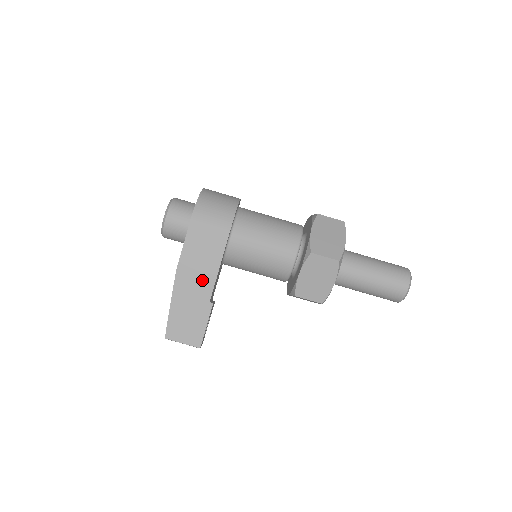
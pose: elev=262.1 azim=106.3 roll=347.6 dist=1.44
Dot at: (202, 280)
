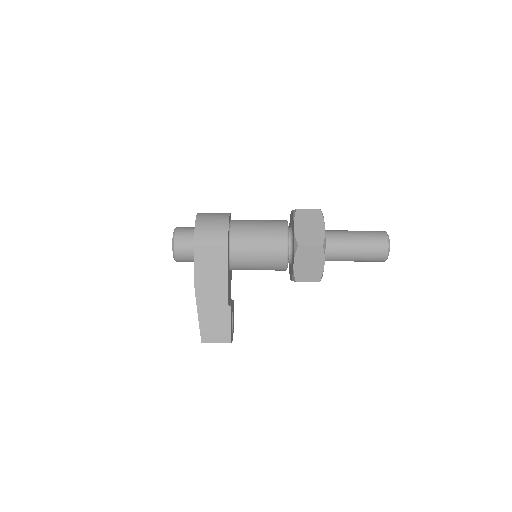
Dot at: (217, 290)
